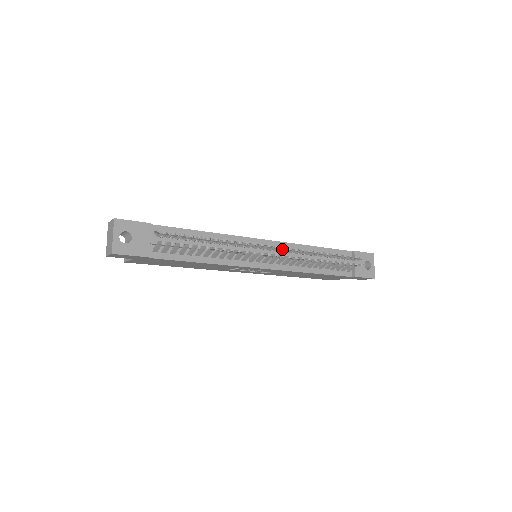
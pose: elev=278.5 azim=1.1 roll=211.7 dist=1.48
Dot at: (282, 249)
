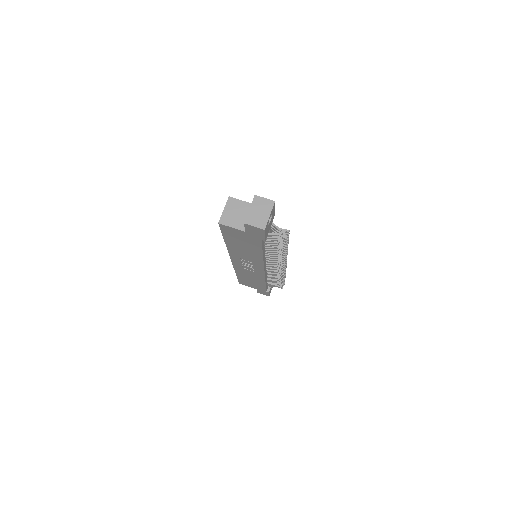
Dot at: (285, 264)
